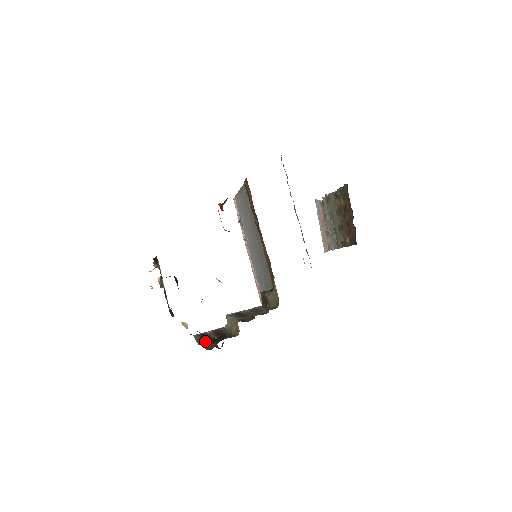
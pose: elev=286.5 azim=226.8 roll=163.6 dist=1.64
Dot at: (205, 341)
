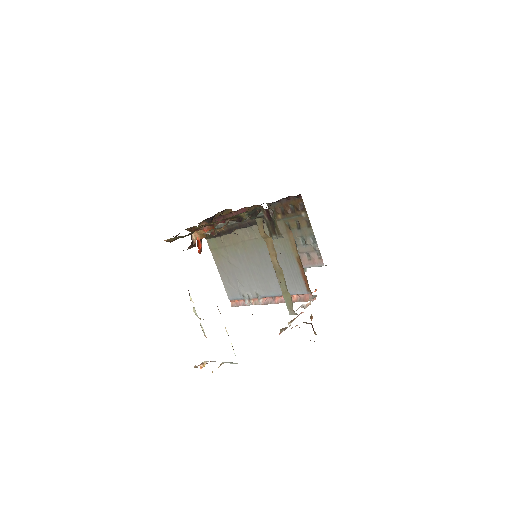
Dot at: occluded
